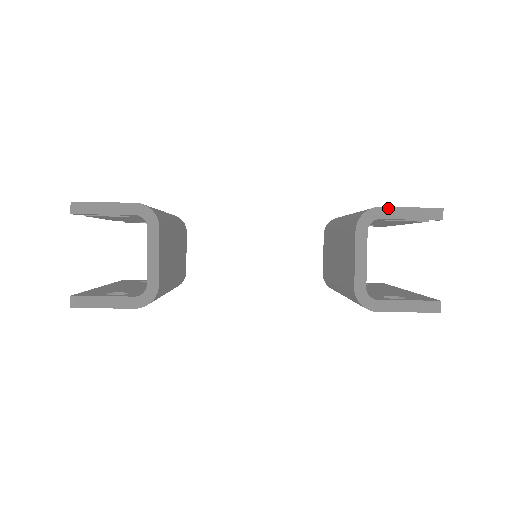
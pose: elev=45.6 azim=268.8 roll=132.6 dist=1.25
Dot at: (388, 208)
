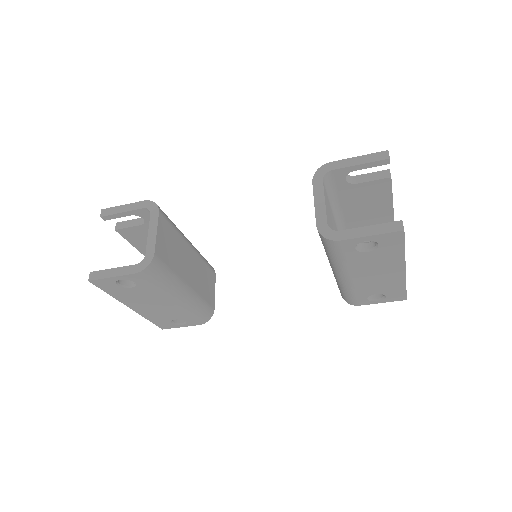
Dot at: (338, 161)
